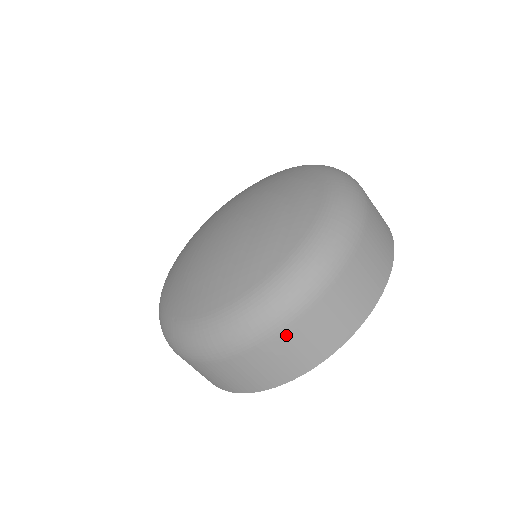
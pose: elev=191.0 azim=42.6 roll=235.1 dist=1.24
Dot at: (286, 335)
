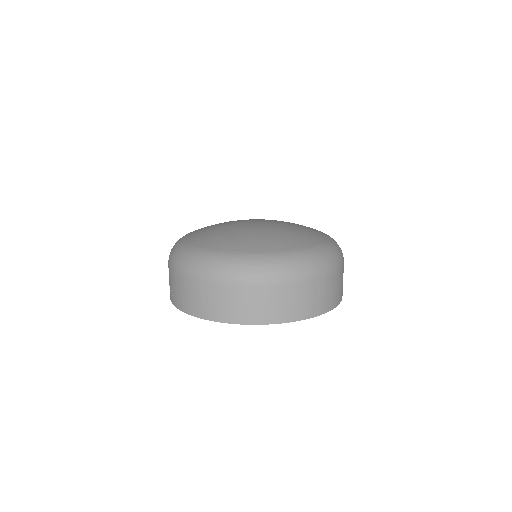
Dot at: (320, 282)
